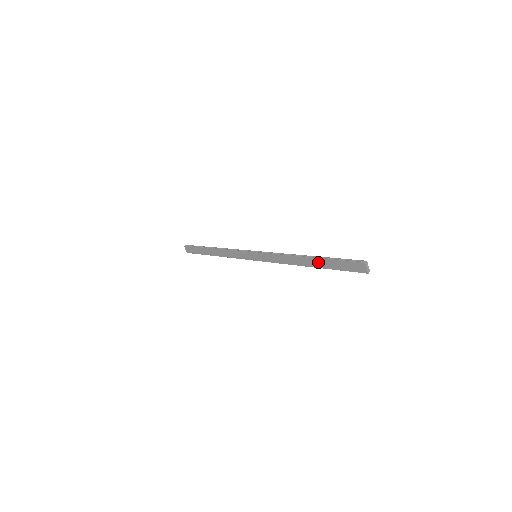
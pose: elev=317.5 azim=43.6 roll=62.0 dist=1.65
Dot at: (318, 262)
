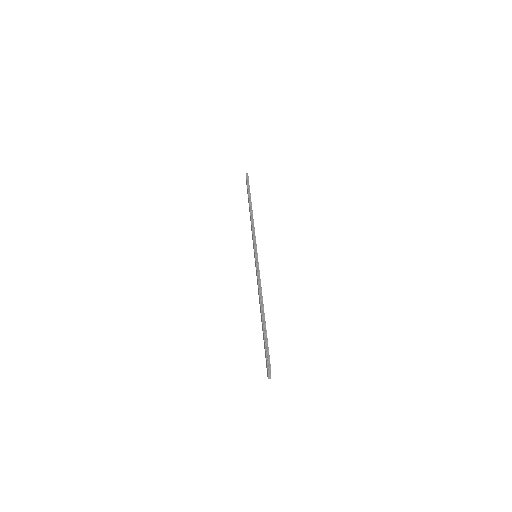
Dot at: (262, 324)
